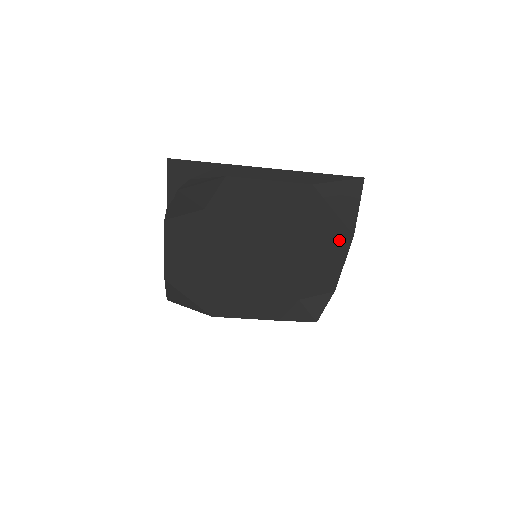
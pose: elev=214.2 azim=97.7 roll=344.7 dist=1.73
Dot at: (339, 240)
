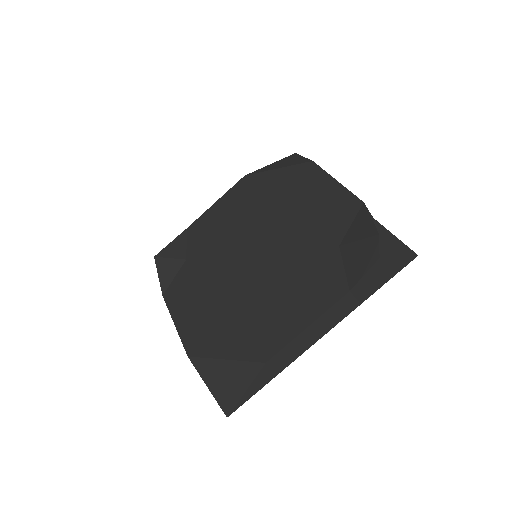
Dot at: (305, 175)
